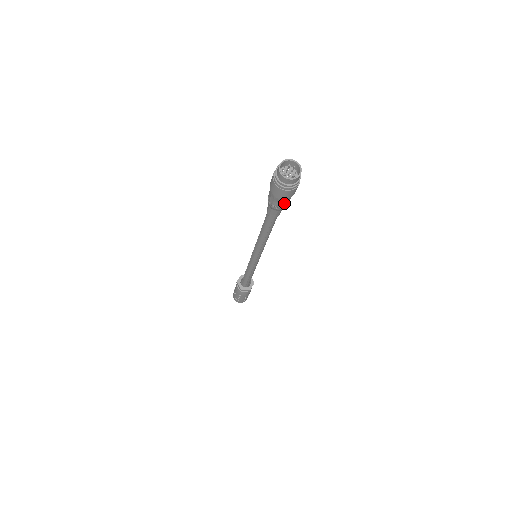
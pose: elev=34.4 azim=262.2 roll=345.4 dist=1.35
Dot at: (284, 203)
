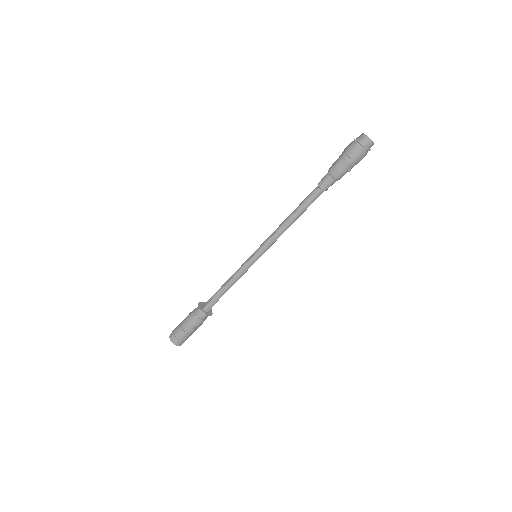
Dot at: (348, 171)
